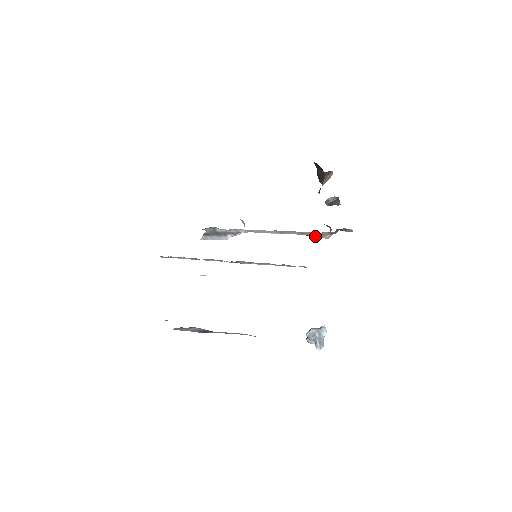
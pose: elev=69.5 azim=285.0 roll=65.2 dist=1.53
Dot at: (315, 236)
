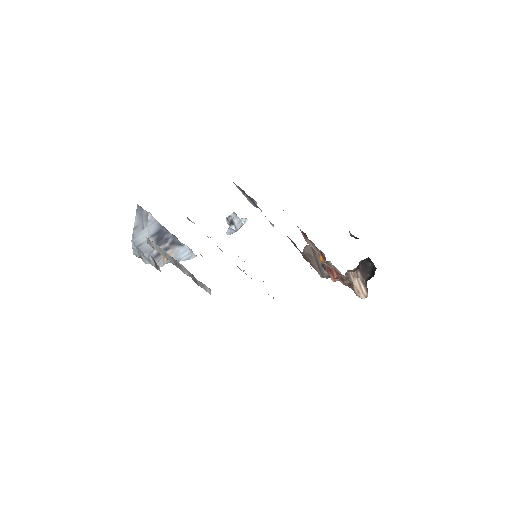
Dot at: occluded
